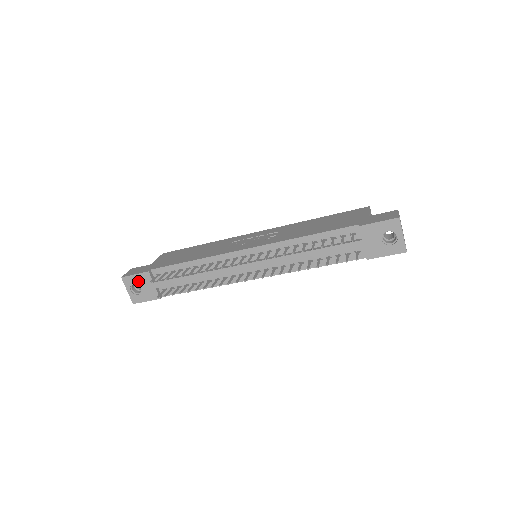
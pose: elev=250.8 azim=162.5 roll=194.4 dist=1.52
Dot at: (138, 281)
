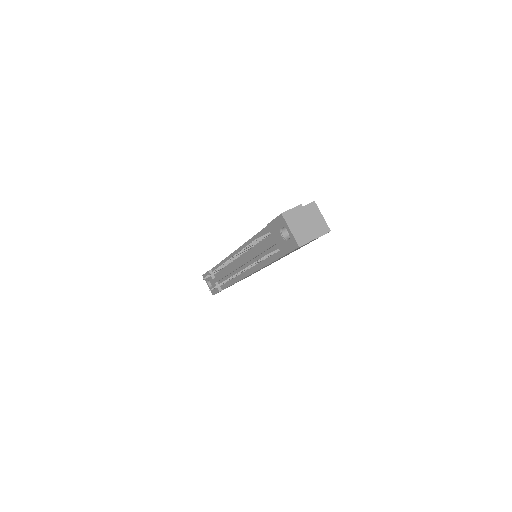
Dot at: (208, 278)
